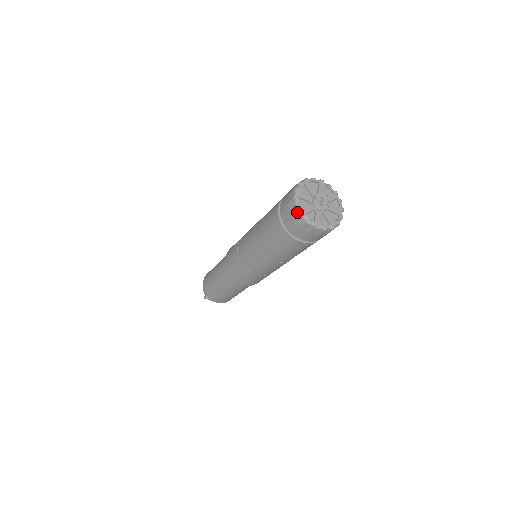
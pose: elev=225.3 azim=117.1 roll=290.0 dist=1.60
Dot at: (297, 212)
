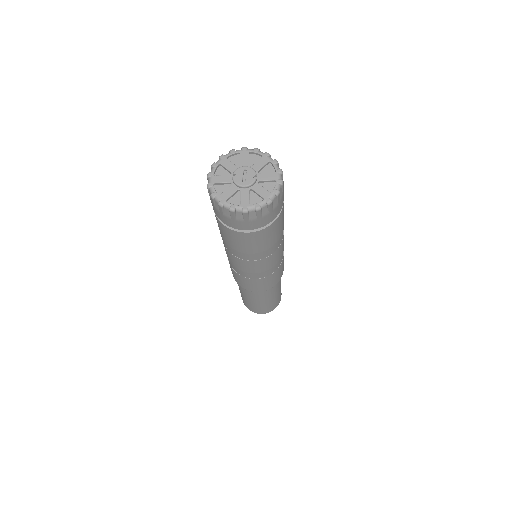
Dot at: (216, 203)
